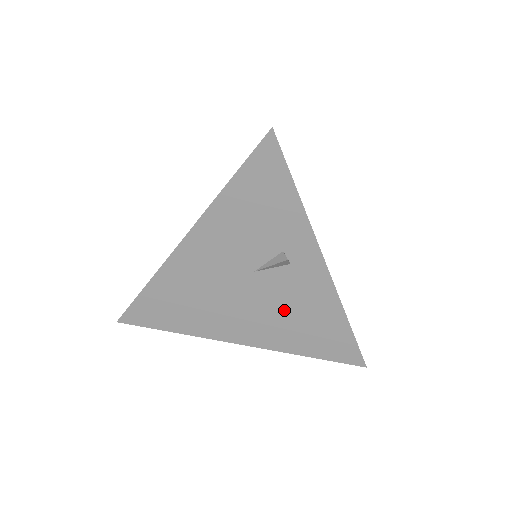
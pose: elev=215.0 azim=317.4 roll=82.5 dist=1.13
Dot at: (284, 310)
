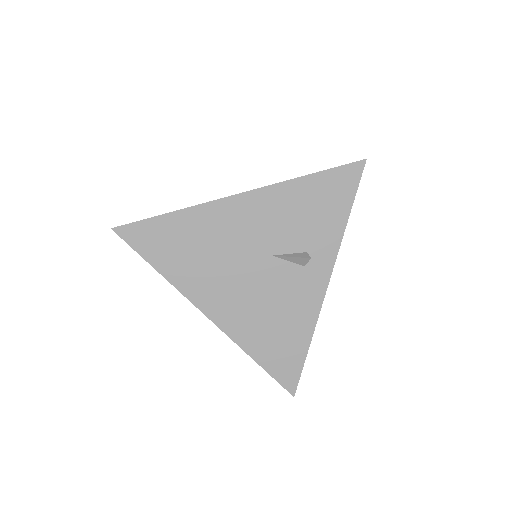
Dot at: (269, 304)
